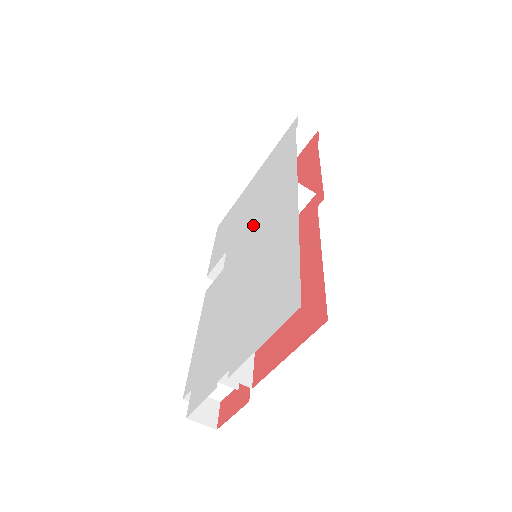
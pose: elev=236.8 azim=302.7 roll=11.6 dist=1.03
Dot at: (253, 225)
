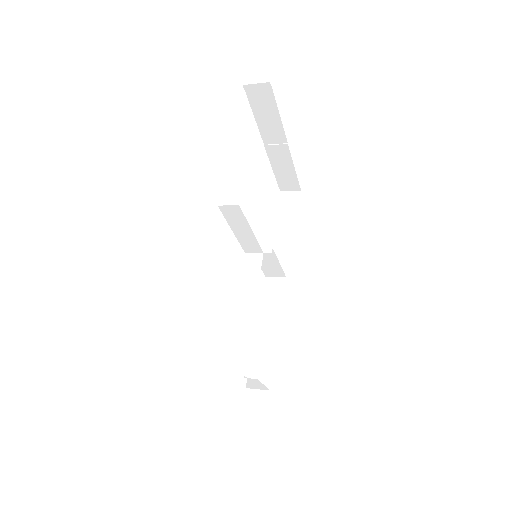
Dot at: occluded
